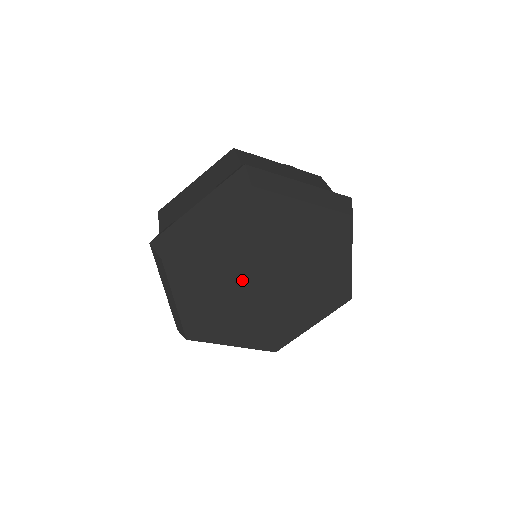
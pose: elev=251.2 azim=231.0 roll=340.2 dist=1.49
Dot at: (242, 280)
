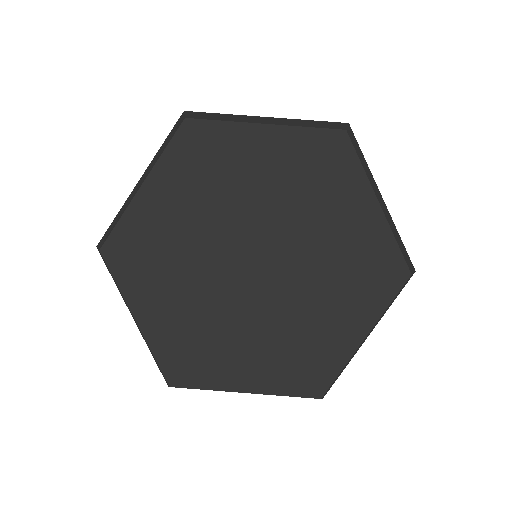
Dot at: (233, 234)
